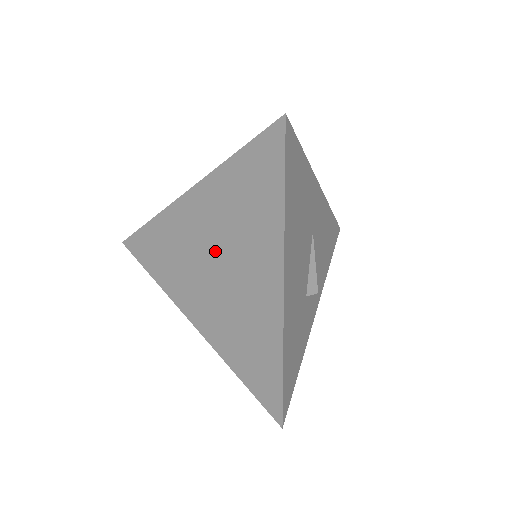
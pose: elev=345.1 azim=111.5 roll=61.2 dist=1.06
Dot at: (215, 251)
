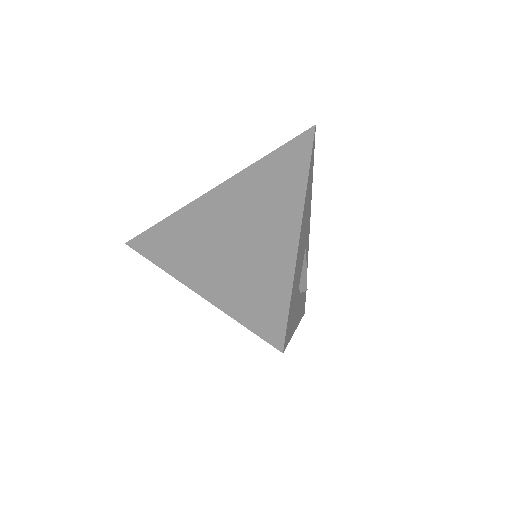
Dot at: (236, 218)
